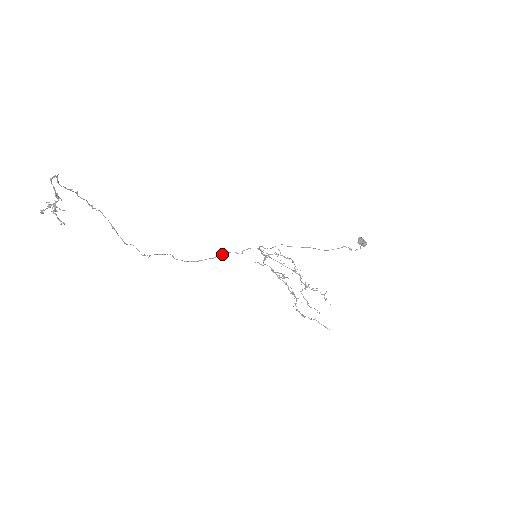
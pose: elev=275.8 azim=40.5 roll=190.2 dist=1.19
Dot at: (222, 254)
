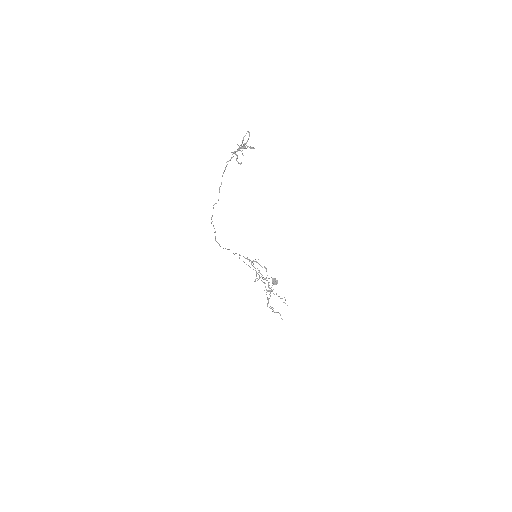
Dot at: occluded
